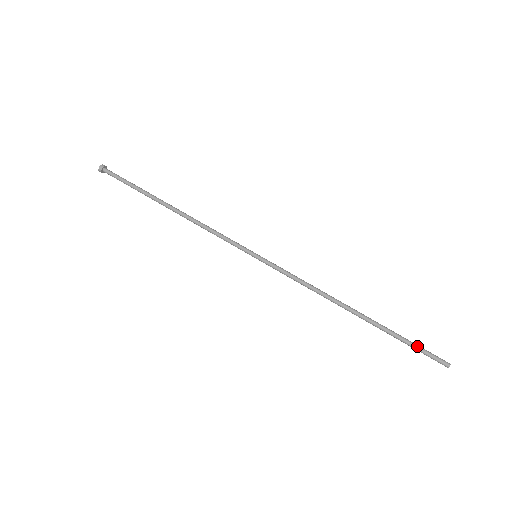
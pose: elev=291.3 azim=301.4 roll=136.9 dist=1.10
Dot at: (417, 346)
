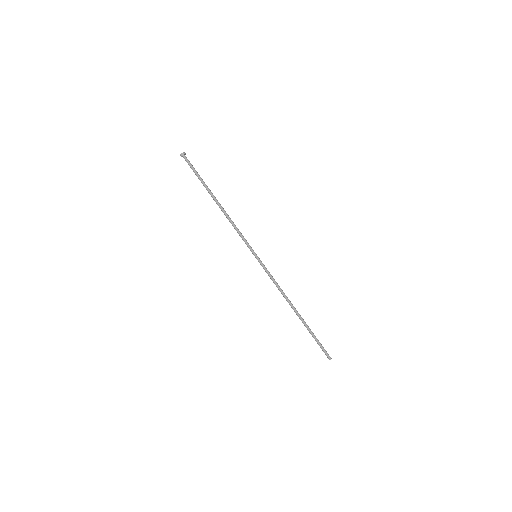
Dot at: (320, 343)
